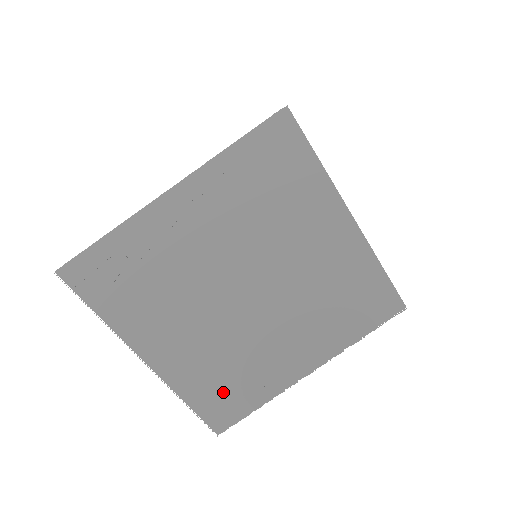
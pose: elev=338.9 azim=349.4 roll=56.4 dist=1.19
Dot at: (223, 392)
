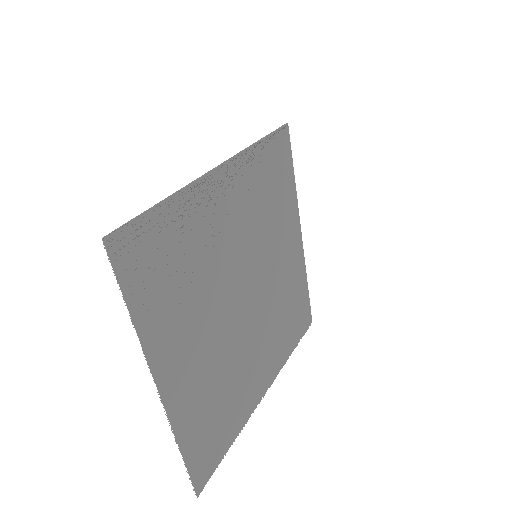
Dot at: (211, 428)
